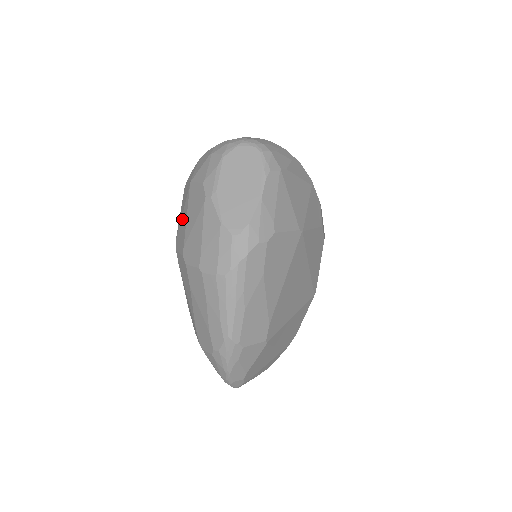
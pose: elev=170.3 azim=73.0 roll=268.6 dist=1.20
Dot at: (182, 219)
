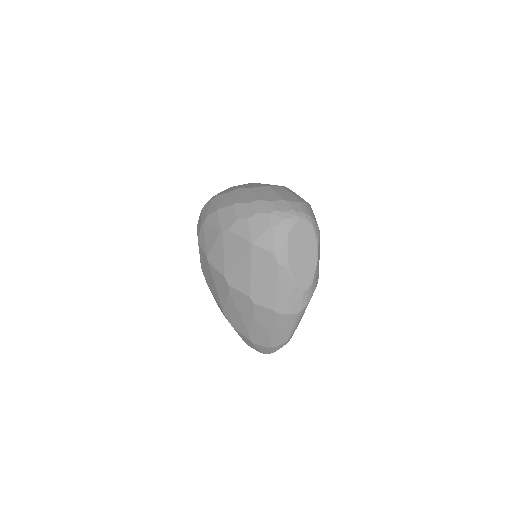
Dot at: (239, 267)
